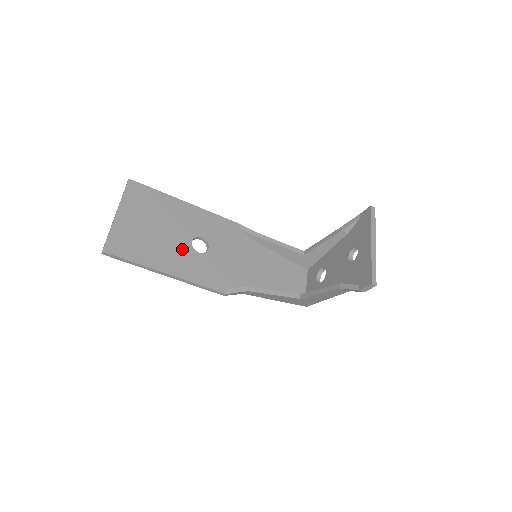
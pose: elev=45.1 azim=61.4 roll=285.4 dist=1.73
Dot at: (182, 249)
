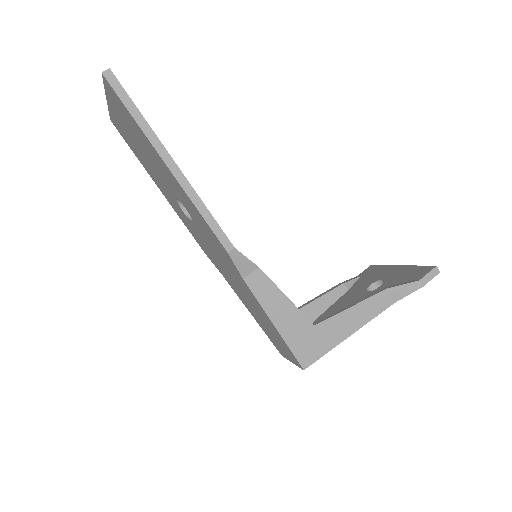
Dot at: occluded
